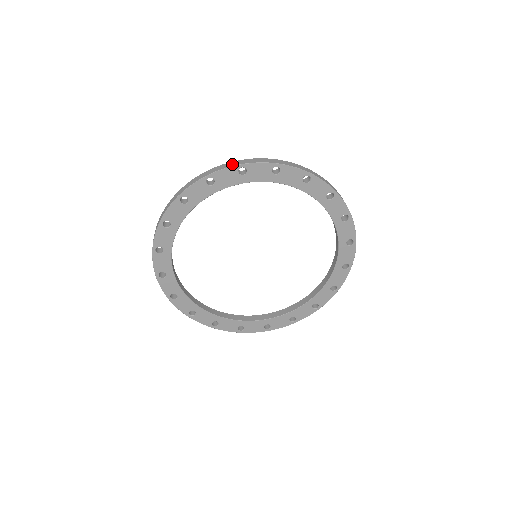
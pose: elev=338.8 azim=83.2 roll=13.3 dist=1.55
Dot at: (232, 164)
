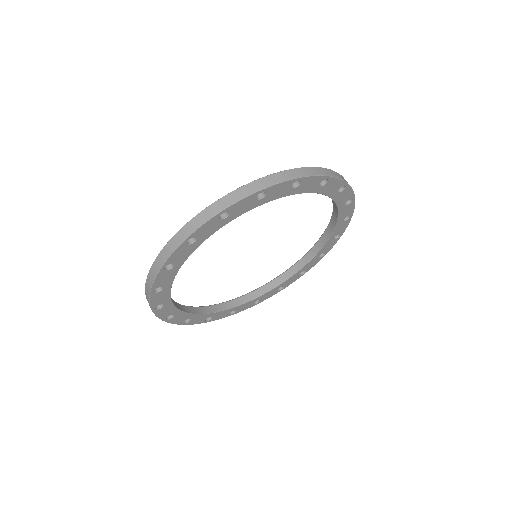
Dot at: (249, 191)
